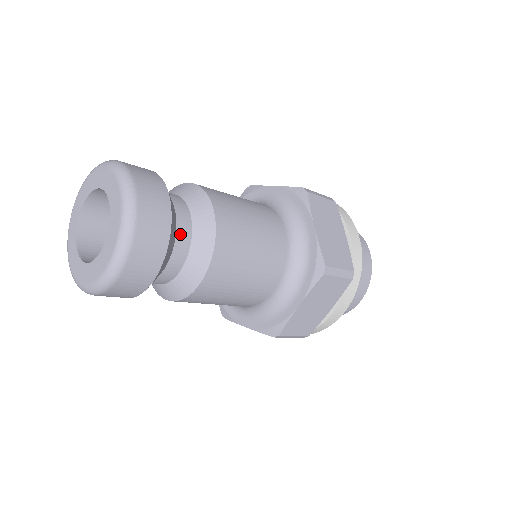
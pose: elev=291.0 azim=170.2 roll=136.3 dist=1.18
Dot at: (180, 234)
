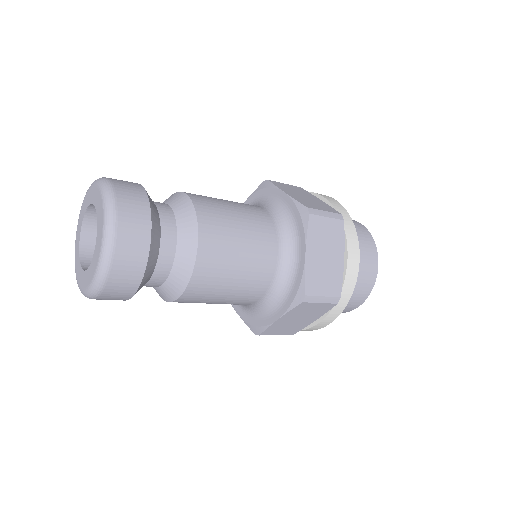
Dot at: (163, 214)
